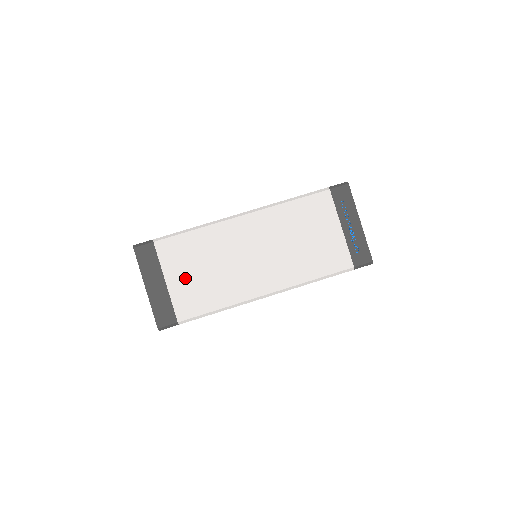
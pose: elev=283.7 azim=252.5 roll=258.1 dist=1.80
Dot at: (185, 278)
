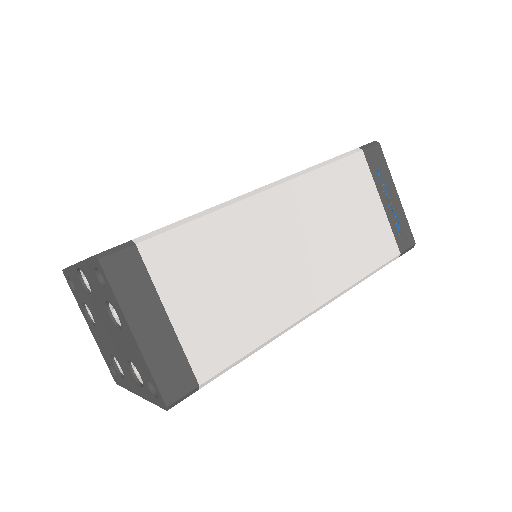
Dot at: (200, 303)
